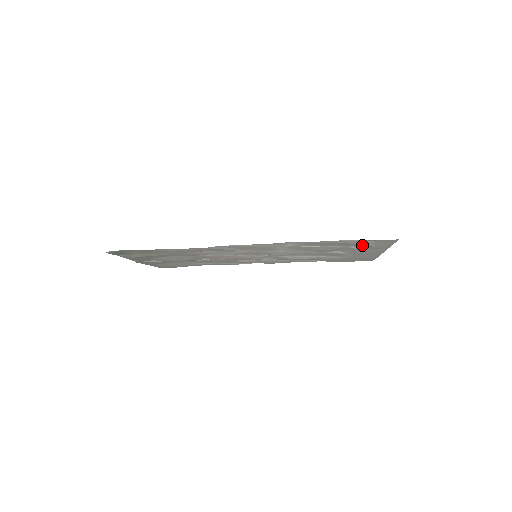
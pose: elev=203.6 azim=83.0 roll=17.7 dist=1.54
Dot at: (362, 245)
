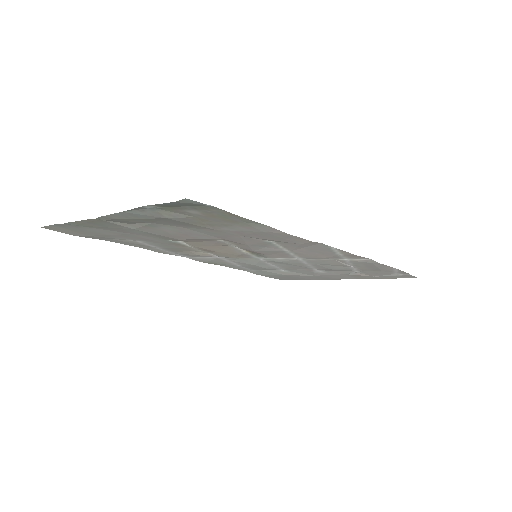
Dot at: (374, 273)
